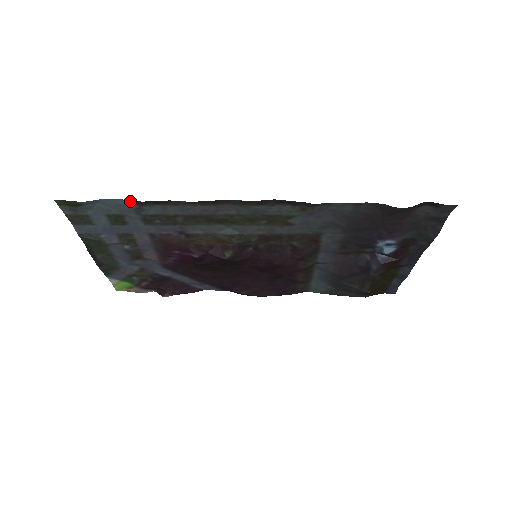
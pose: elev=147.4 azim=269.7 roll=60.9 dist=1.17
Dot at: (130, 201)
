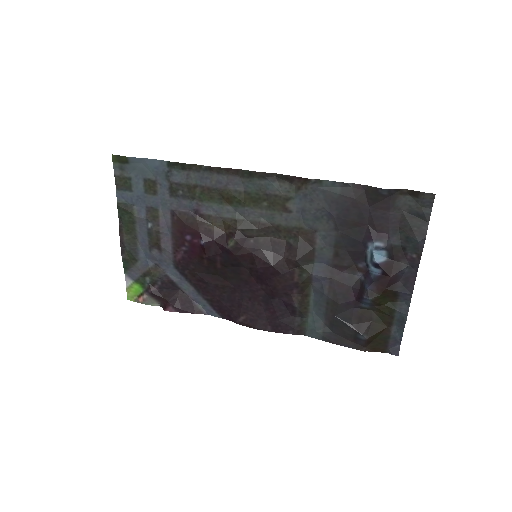
Dot at: (165, 162)
